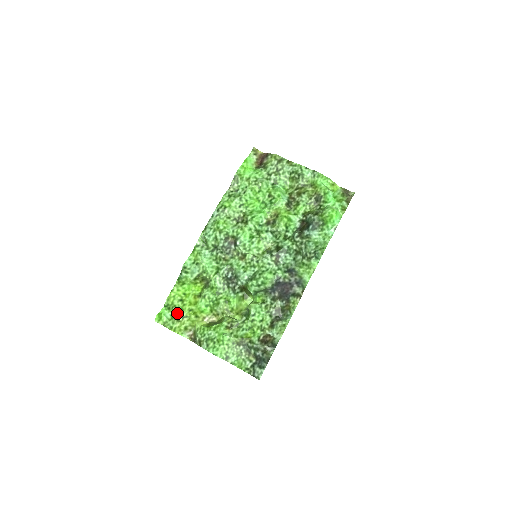
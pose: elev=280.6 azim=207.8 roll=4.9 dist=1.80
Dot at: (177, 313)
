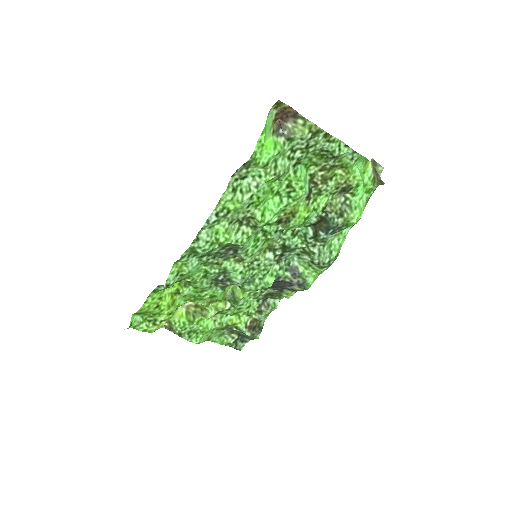
Dot at: (151, 317)
